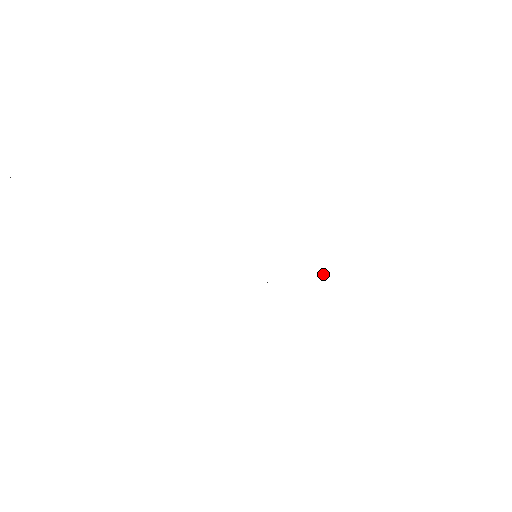
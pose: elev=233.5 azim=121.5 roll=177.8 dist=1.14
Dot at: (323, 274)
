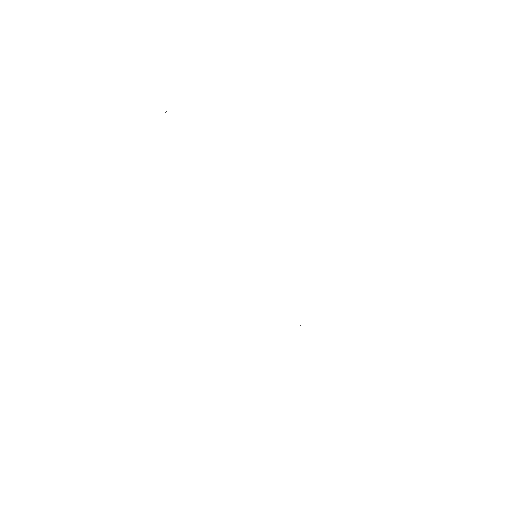
Dot at: occluded
